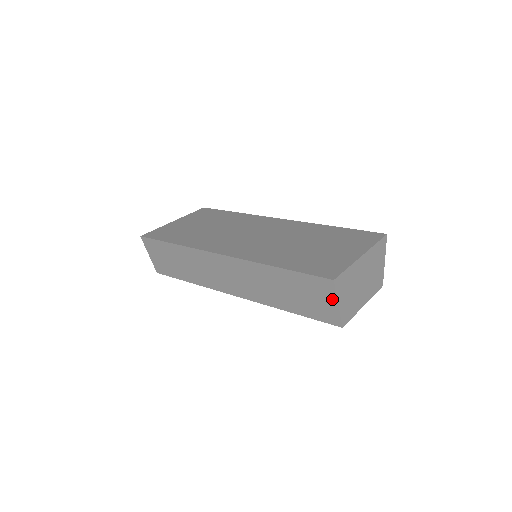
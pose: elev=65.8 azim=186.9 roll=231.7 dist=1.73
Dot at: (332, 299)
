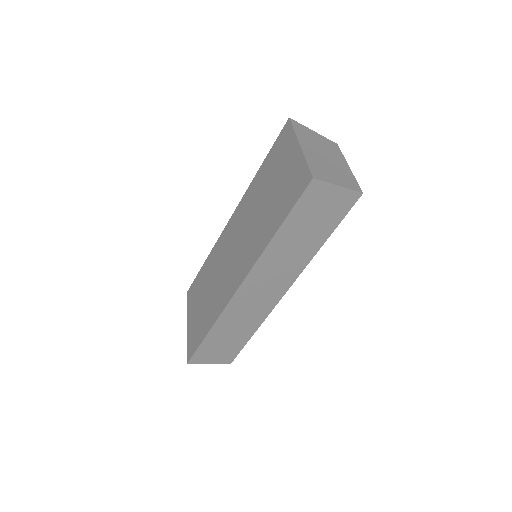
Dot at: (331, 190)
